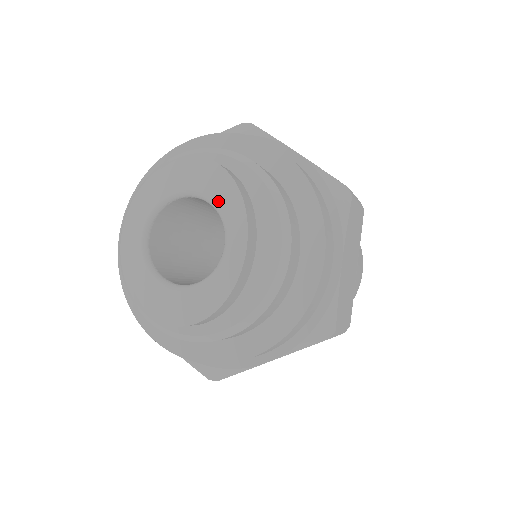
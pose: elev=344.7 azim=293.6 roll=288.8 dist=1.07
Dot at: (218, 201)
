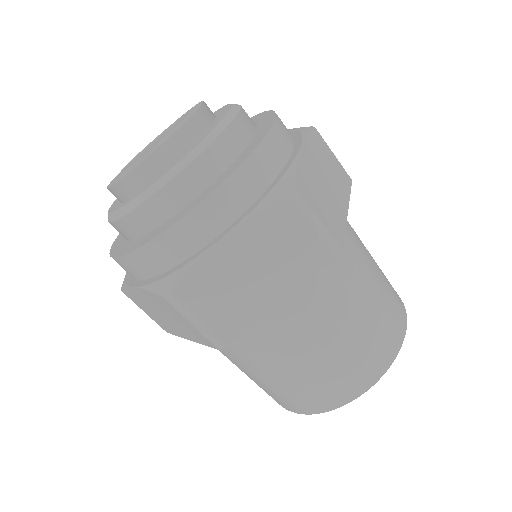
Dot at: occluded
